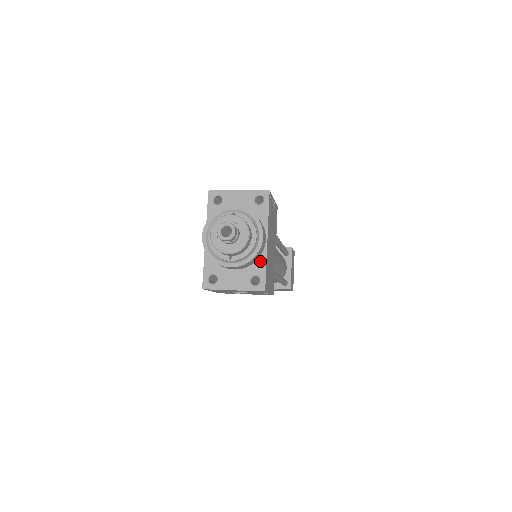
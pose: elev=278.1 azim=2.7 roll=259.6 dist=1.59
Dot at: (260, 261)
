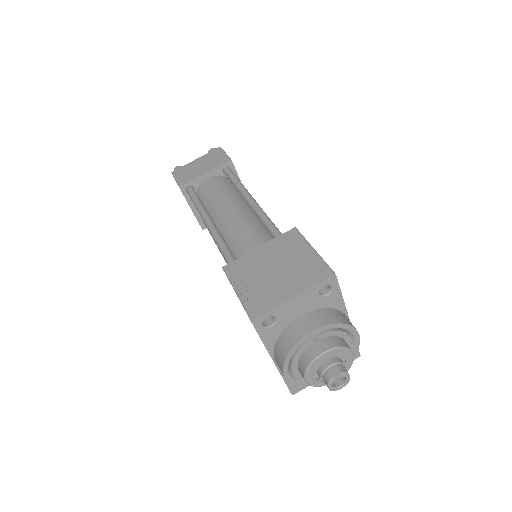
Dot at: occluded
